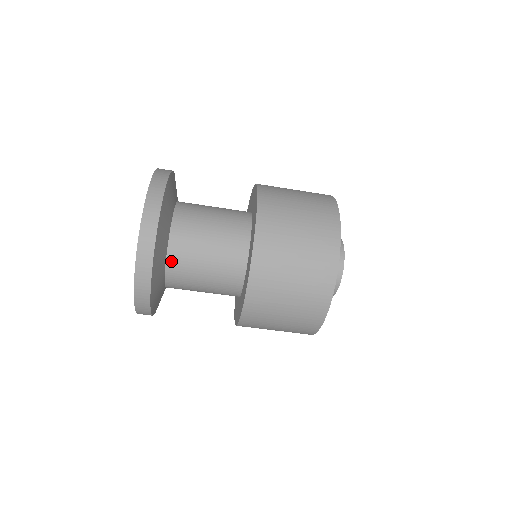
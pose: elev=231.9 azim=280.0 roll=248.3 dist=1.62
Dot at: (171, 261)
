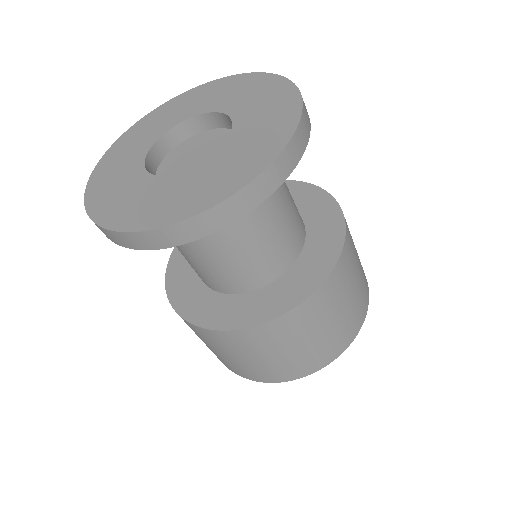
Dot at: occluded
